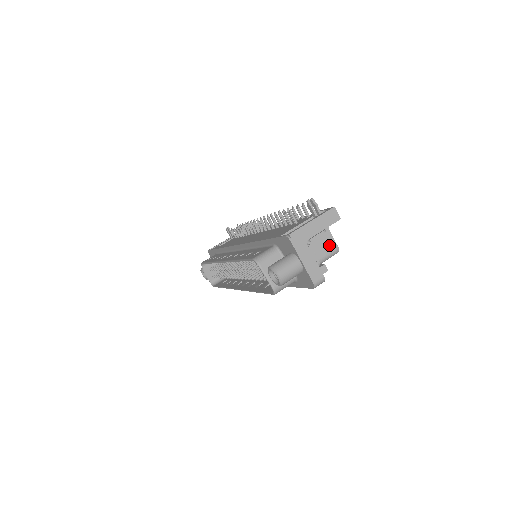
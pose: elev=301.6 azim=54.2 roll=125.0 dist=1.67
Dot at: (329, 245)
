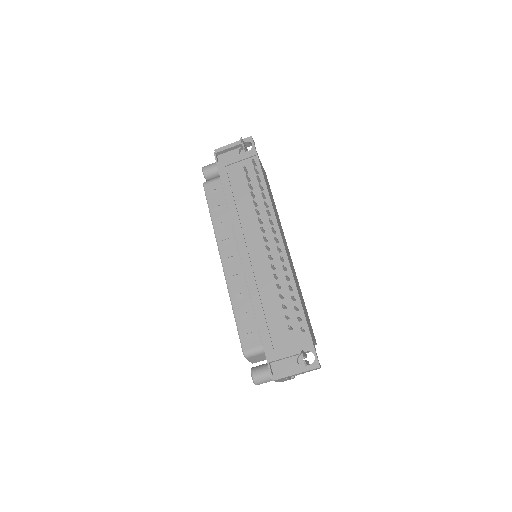
Dot at: occluded
